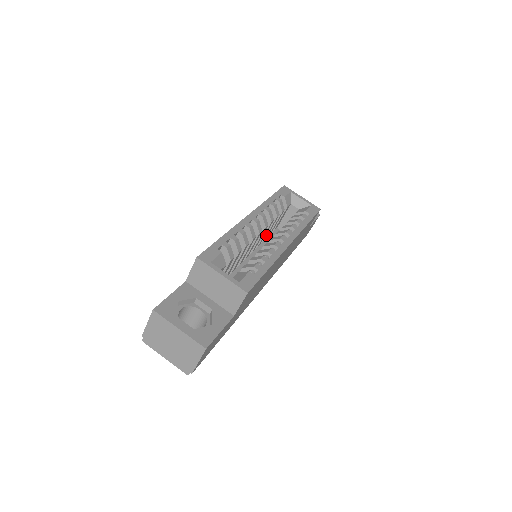
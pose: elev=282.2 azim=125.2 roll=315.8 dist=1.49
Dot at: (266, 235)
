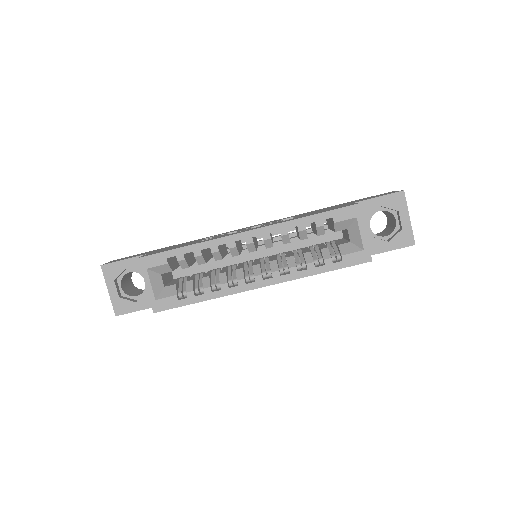
Dot at: (298, 237)
